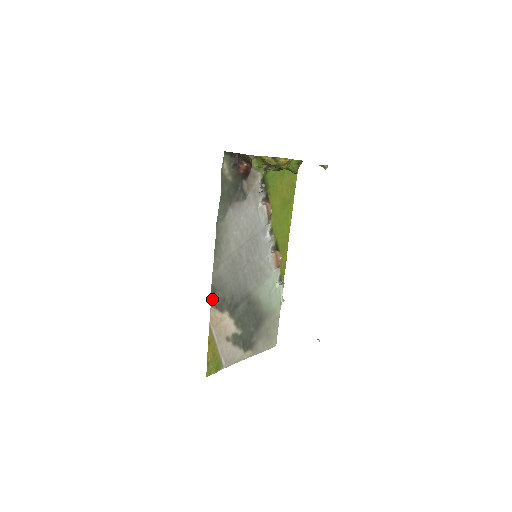
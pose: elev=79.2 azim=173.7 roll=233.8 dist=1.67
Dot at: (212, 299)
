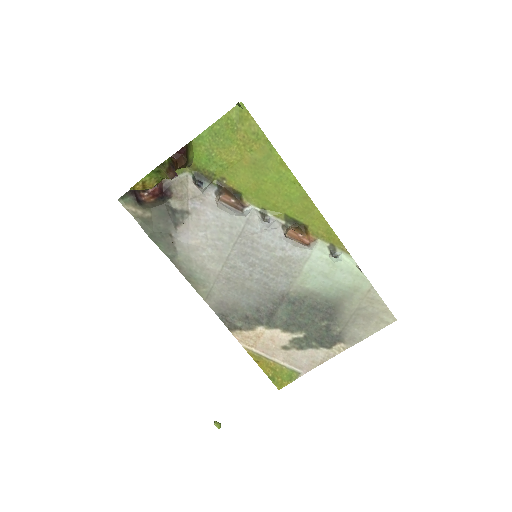
Dot at: (228, 325)
